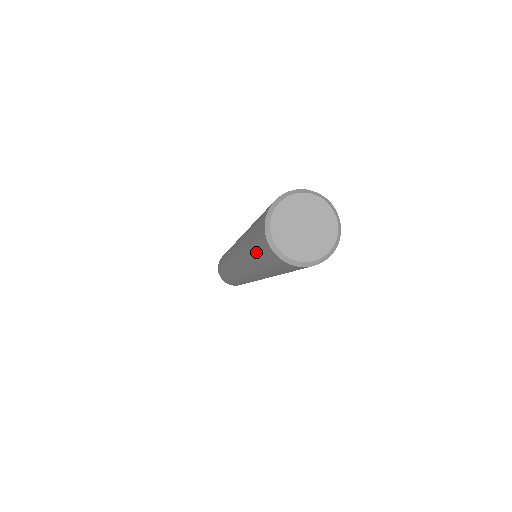
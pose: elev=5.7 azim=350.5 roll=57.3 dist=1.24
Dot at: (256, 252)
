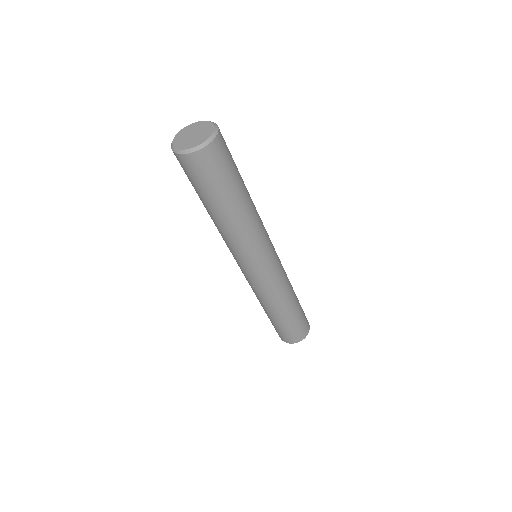
Dot at: occluded
